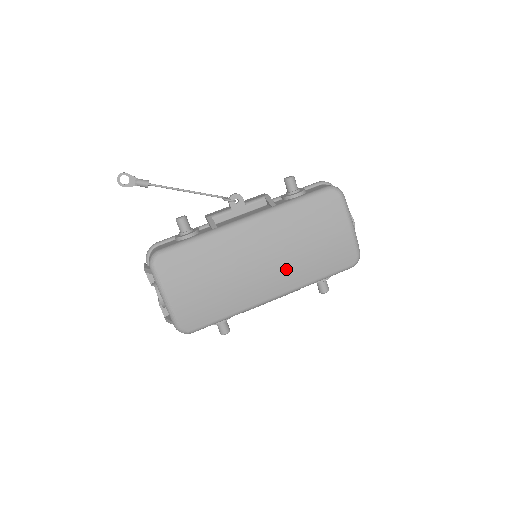
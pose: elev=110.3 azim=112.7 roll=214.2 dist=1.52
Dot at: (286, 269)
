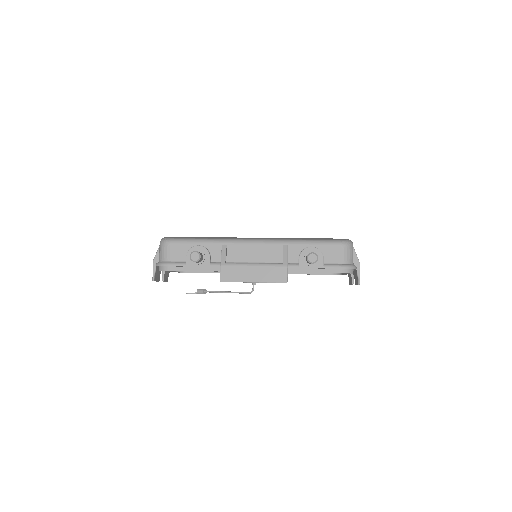
Dot at: occluded
